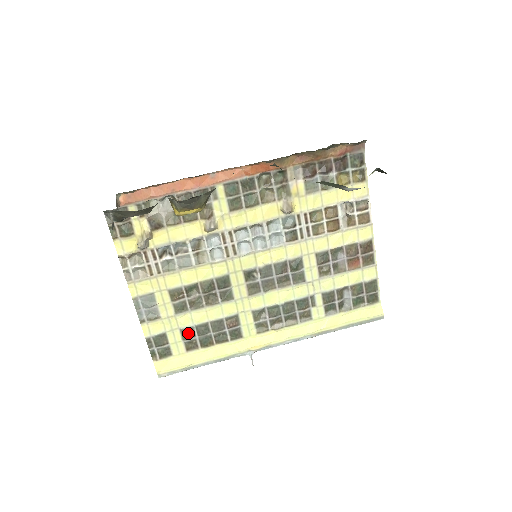
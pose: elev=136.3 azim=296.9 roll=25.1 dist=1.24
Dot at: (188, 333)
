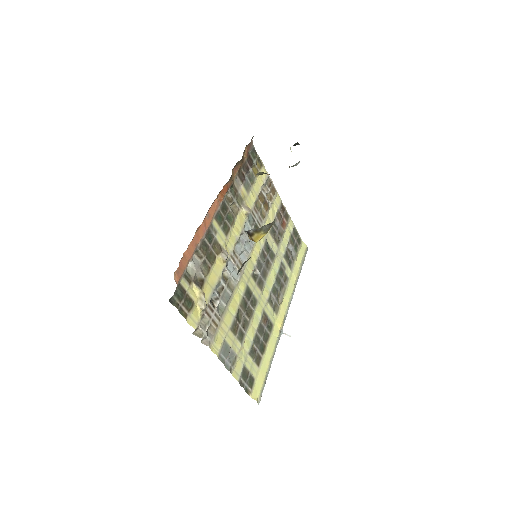
Dot at: (253, 352)
